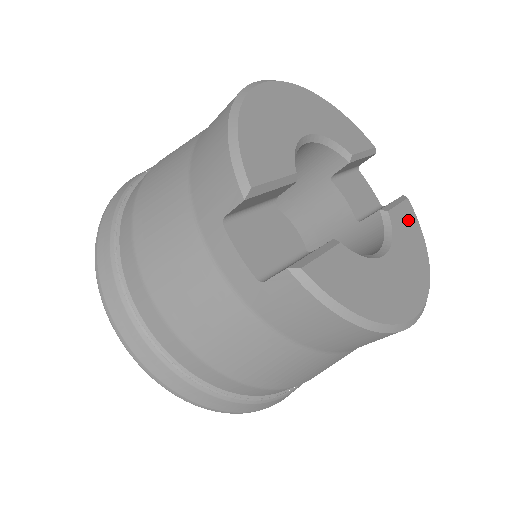
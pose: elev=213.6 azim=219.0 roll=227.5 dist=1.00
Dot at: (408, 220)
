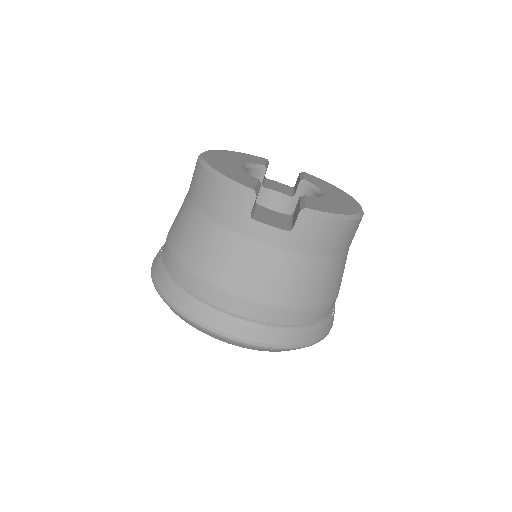
Dot at: (315, 179)
